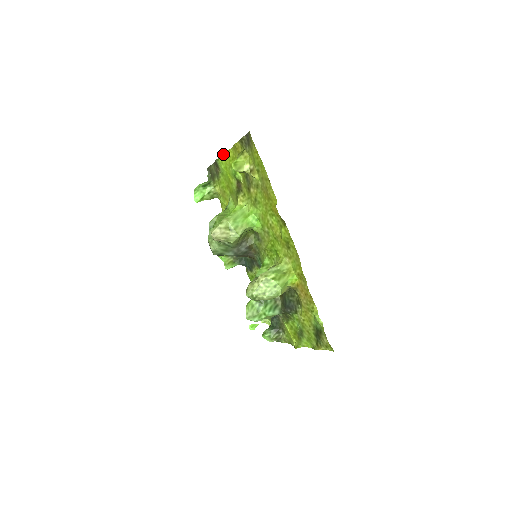
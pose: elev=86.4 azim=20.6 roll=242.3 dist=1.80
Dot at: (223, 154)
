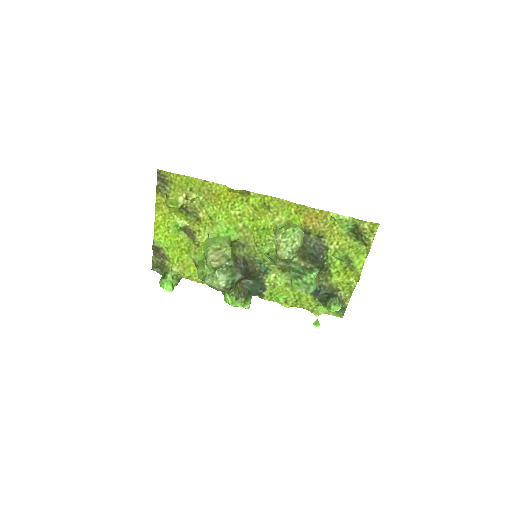
Dot at: (154, 230)
